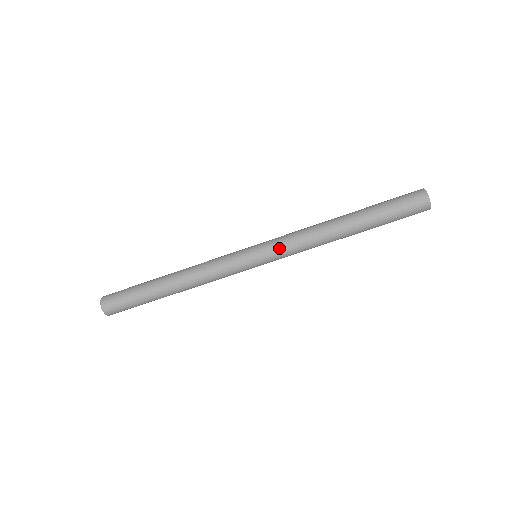
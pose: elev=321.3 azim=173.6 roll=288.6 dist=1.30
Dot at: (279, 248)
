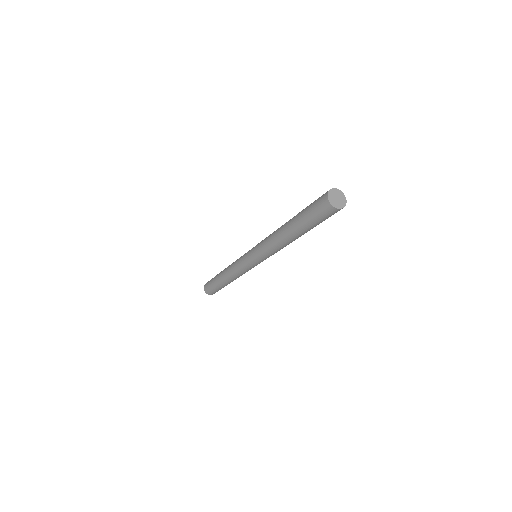
Dot at: (259, 254)
